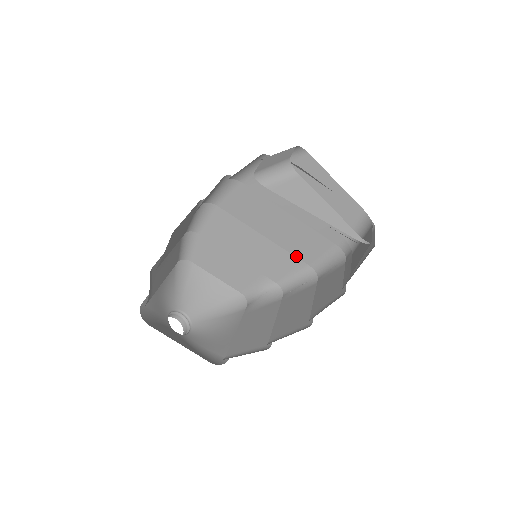
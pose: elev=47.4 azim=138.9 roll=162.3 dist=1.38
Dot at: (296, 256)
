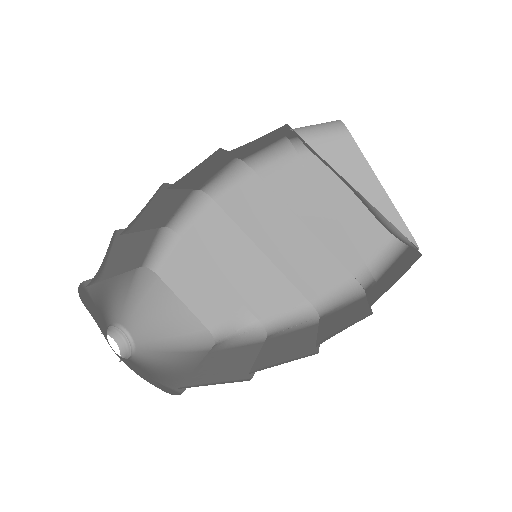
Dot at: (296, 286)
